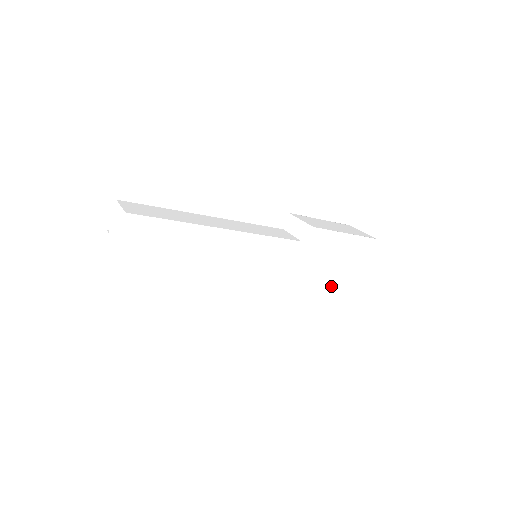
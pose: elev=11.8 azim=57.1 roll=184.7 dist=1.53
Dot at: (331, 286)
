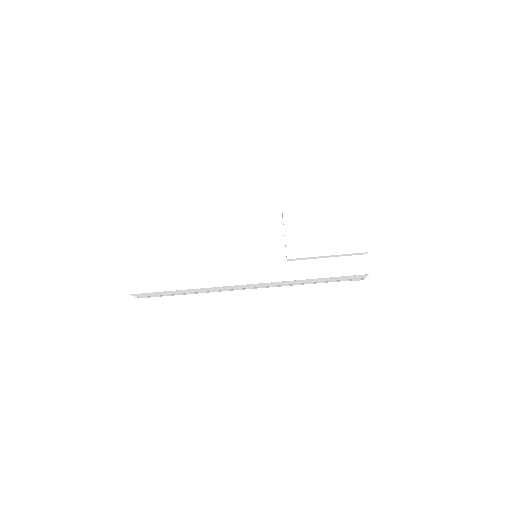
Dot at: (333, 255)
